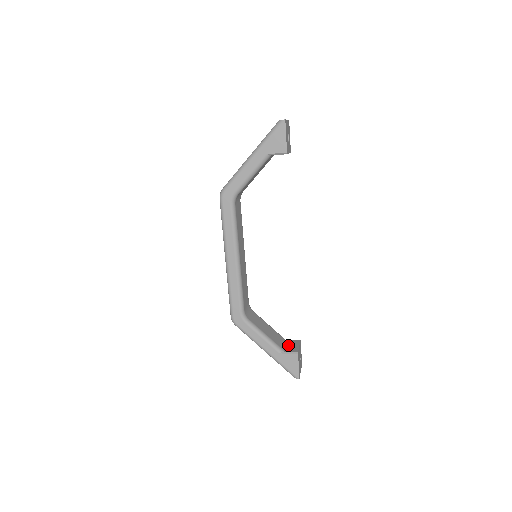
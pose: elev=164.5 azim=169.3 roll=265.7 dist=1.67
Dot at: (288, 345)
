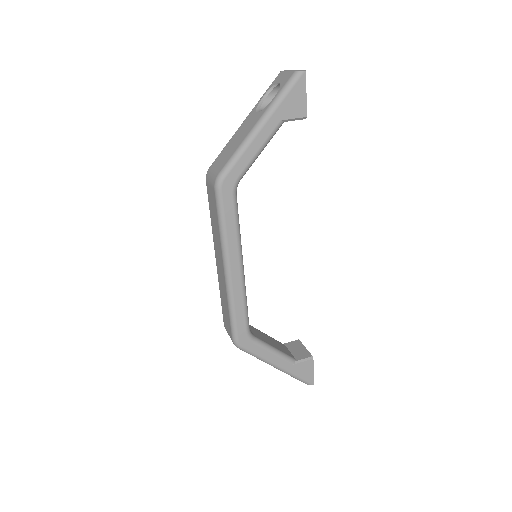
Dot at: (293, 351)
